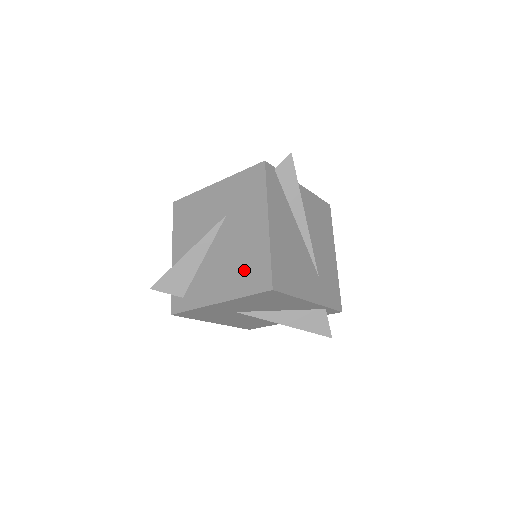
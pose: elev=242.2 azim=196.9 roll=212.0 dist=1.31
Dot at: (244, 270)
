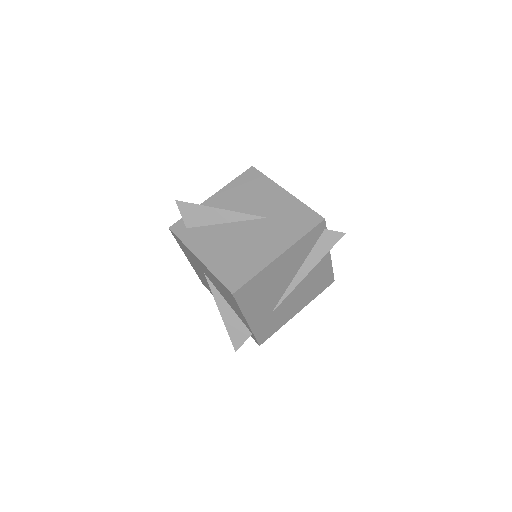
Dot at: (234, 262)
